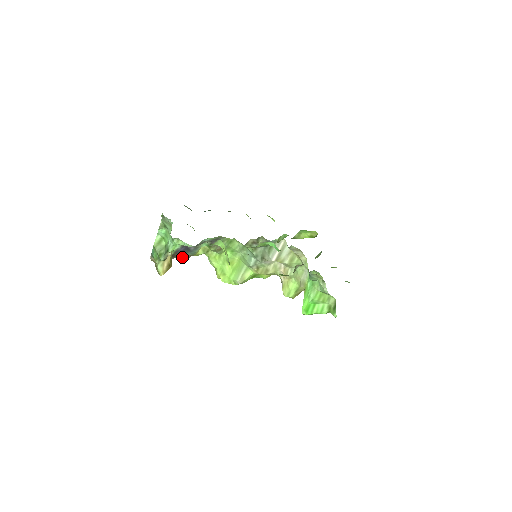
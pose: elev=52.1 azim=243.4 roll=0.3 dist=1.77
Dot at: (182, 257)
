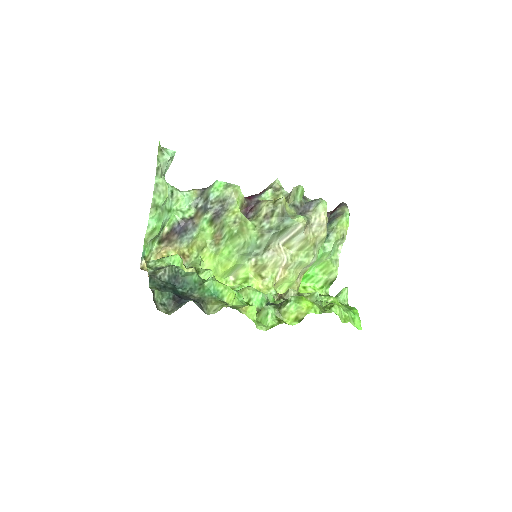
Dot at: (176, 247)
